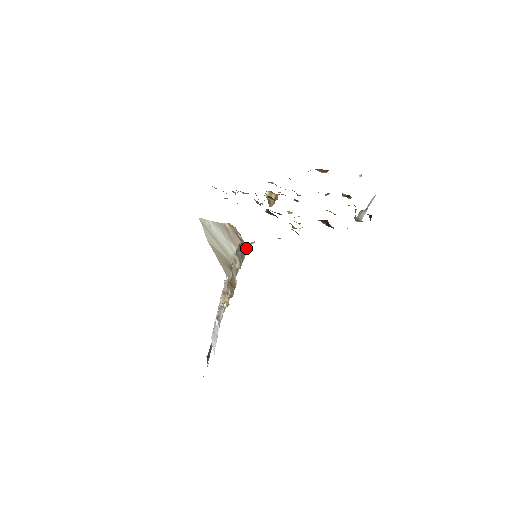
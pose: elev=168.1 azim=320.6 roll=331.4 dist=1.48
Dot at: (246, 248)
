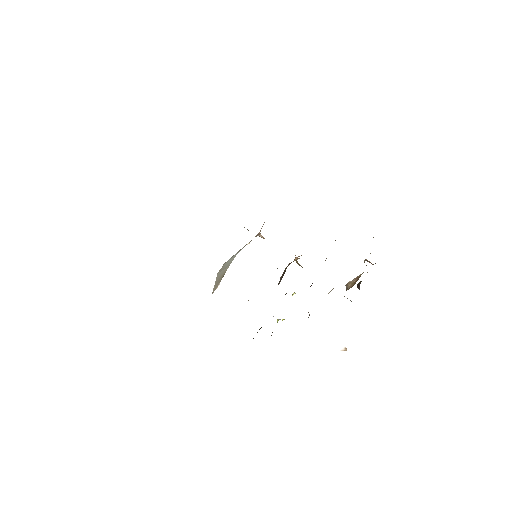
Dot at: occluded
